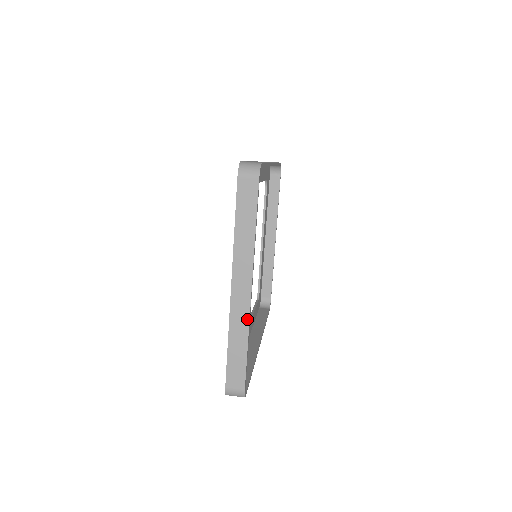
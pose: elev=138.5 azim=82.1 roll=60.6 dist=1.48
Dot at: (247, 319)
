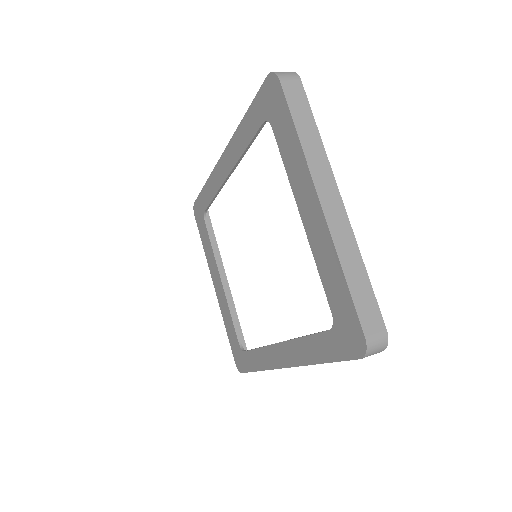
Dot at: (351, 234)
